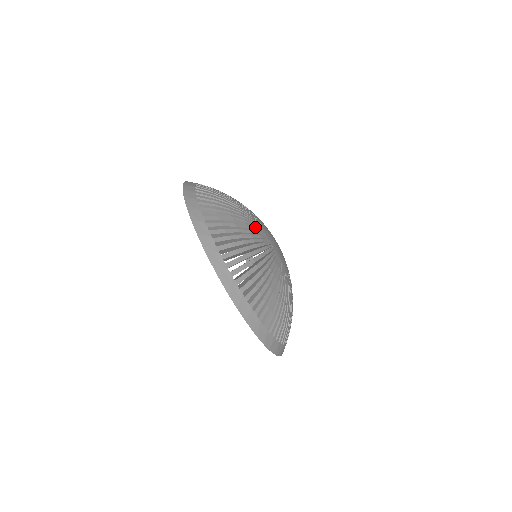
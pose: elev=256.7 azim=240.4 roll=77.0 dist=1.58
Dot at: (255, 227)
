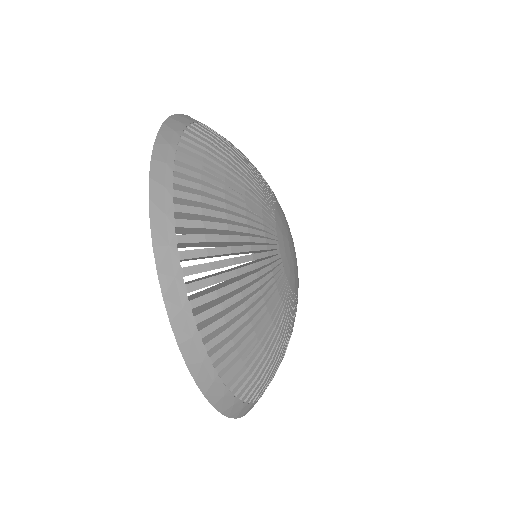
Dot at: (282, 307)
